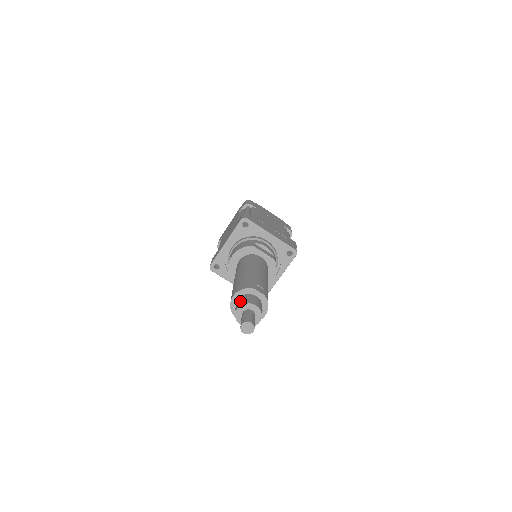
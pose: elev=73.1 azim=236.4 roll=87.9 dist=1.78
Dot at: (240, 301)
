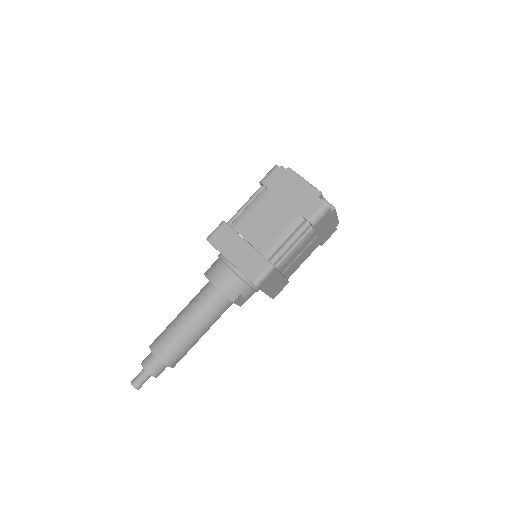
Dot at: (152, 365)
